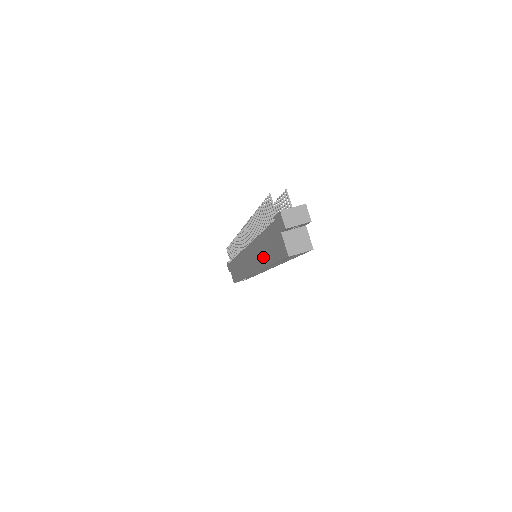
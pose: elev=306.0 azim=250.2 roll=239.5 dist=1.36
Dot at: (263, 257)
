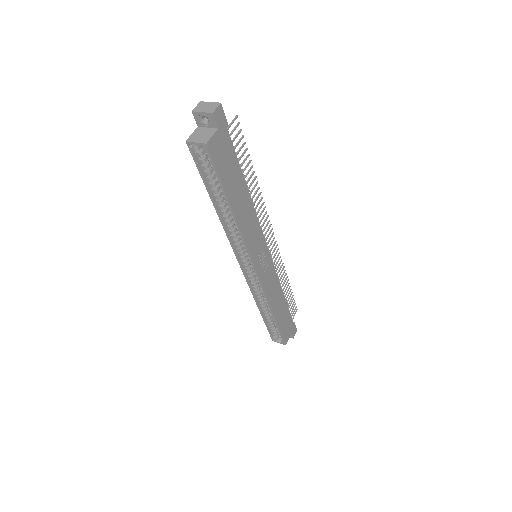
Dot at: occluded
